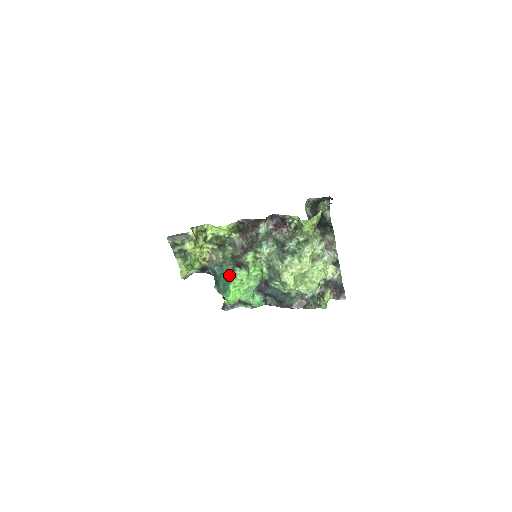
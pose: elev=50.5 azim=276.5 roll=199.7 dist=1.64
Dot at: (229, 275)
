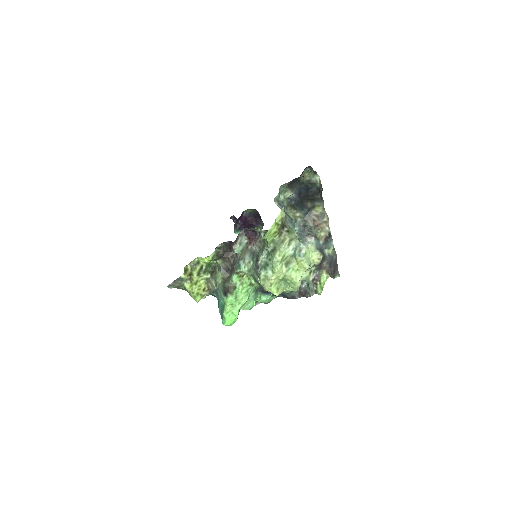
Dot at: (223, 300)
